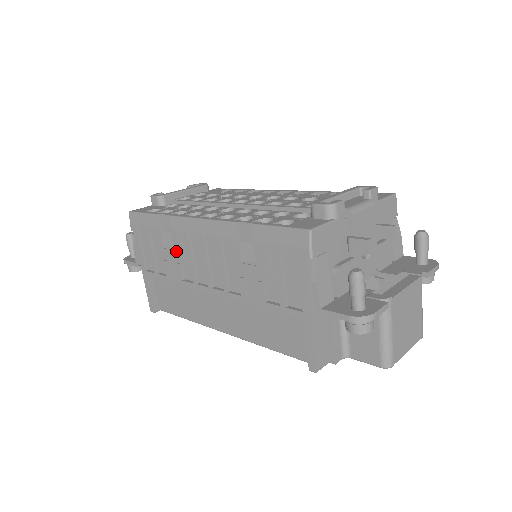
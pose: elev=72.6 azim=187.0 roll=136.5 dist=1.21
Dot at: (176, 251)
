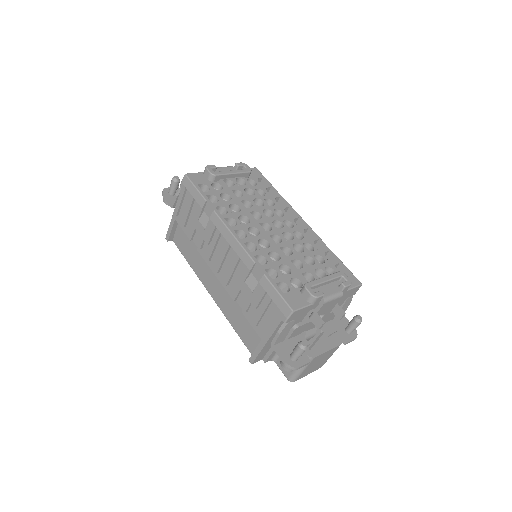
Dot at: (206, 232)
